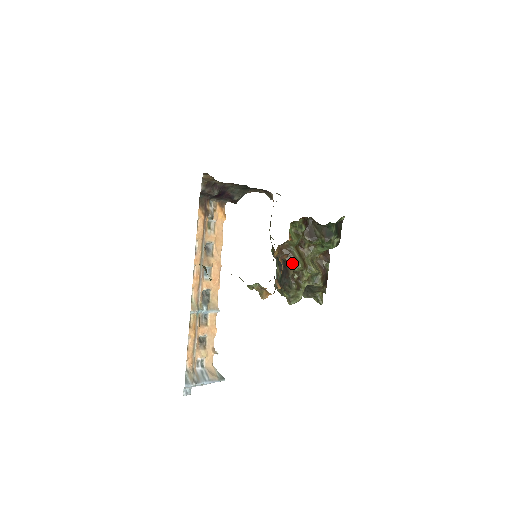
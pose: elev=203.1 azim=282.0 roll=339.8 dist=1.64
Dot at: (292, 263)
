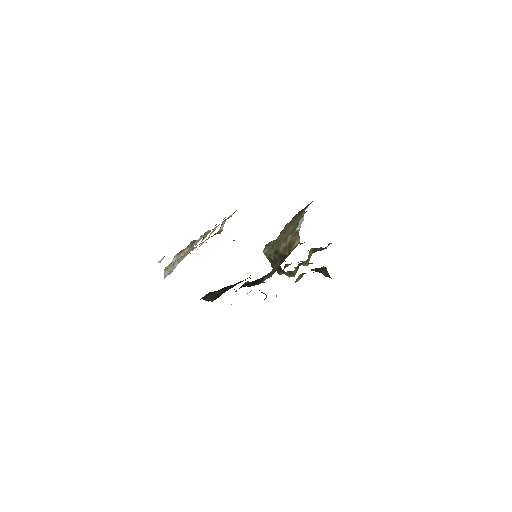
Dot at: (287, 274)
